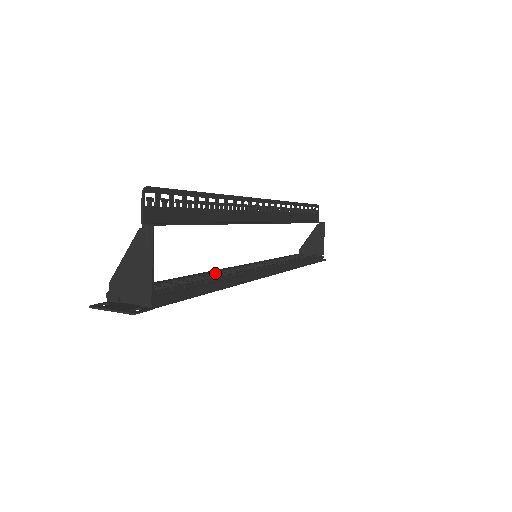
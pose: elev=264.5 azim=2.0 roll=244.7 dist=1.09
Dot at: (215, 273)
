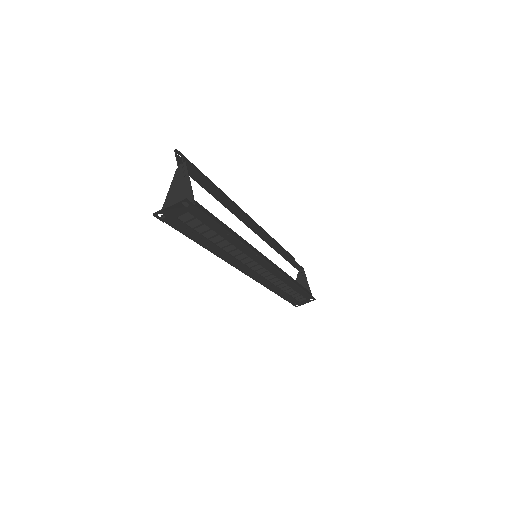
Dot at: occluded
